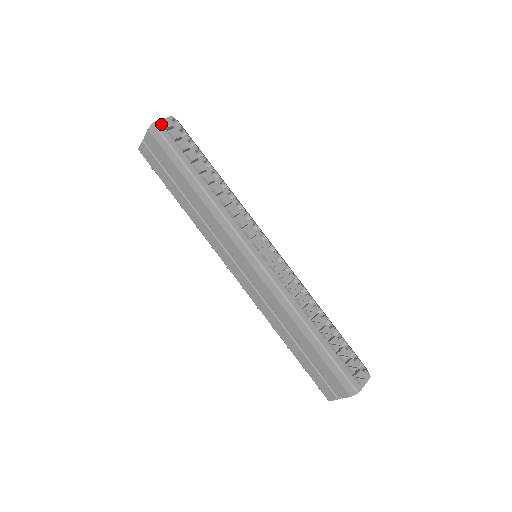
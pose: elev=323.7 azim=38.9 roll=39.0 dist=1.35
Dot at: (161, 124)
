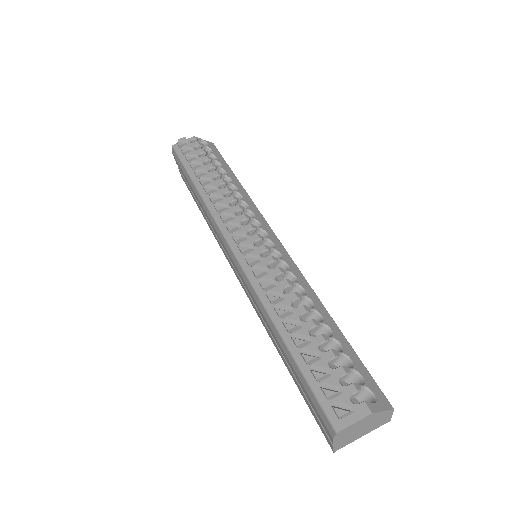
Dot at: occluded
